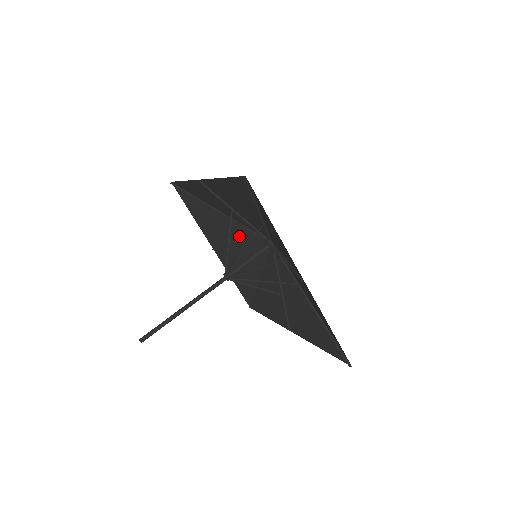
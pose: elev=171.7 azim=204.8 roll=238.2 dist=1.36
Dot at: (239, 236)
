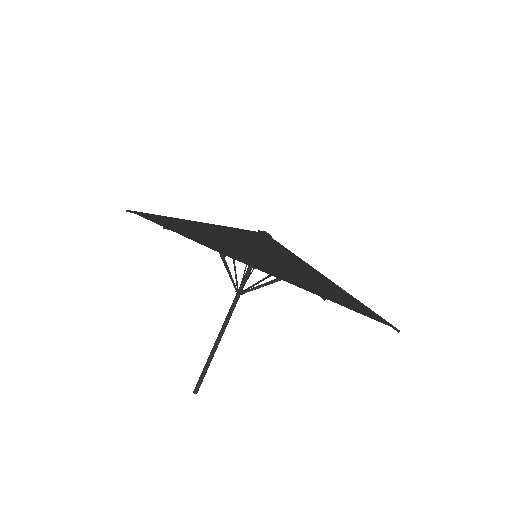
Dot at: occluded
